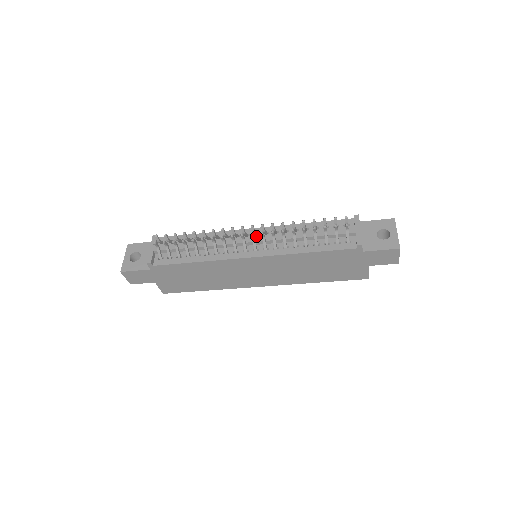
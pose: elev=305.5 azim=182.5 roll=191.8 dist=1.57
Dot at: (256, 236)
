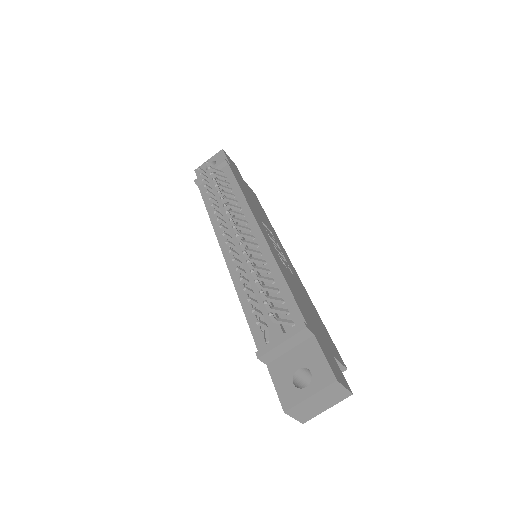
Dot at: (243, 239)
